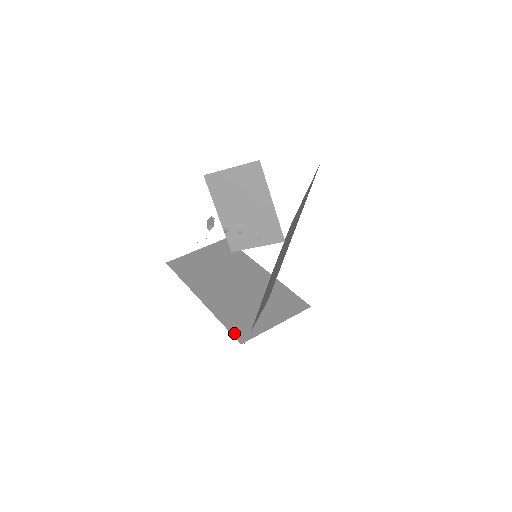
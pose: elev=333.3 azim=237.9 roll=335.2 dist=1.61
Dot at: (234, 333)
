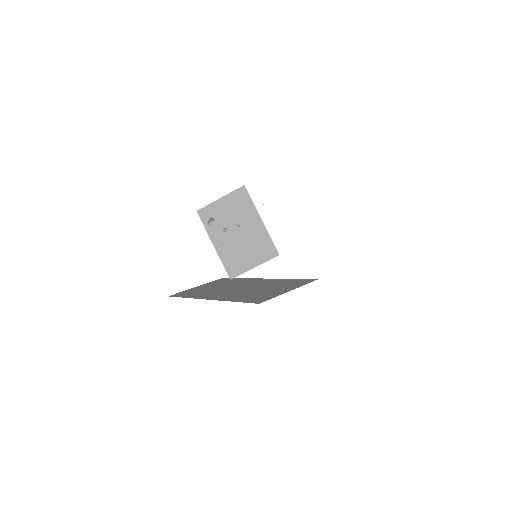
Dot at: (250, 302)
